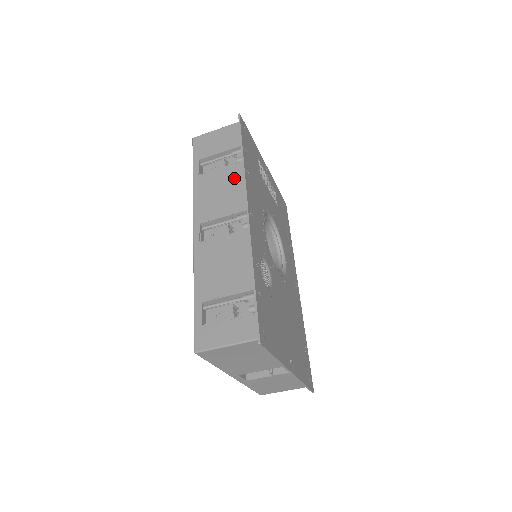
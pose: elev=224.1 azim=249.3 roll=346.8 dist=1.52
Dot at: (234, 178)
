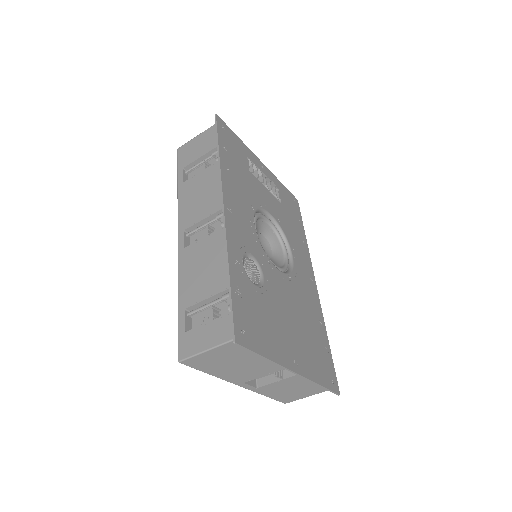
Dot at: (213, 178)
